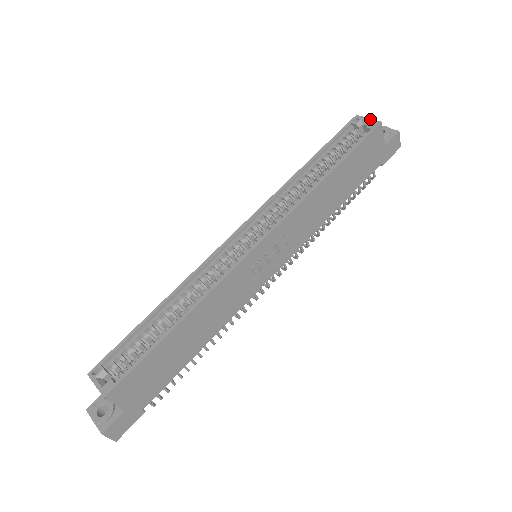
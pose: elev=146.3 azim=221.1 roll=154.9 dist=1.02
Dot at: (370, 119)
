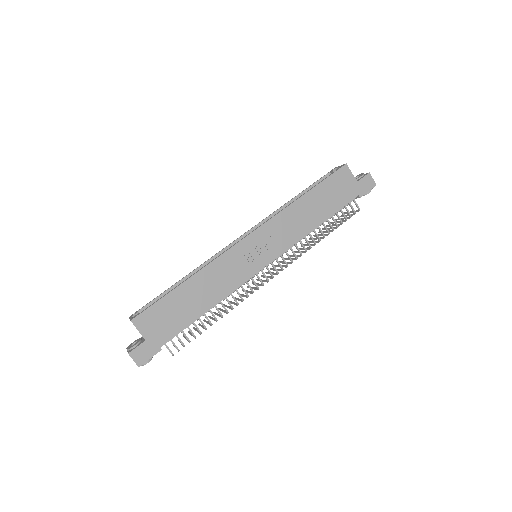
Dot at: (341, 165)
